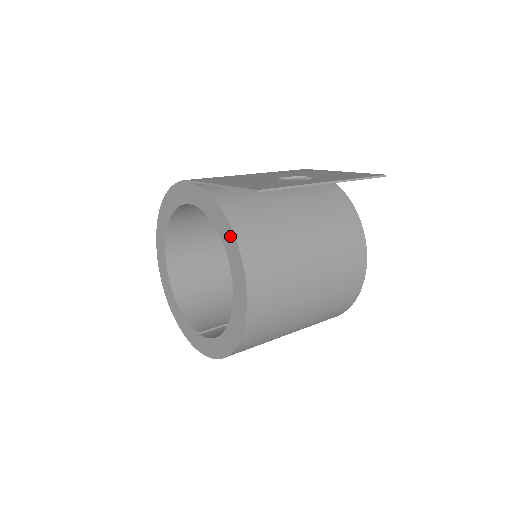
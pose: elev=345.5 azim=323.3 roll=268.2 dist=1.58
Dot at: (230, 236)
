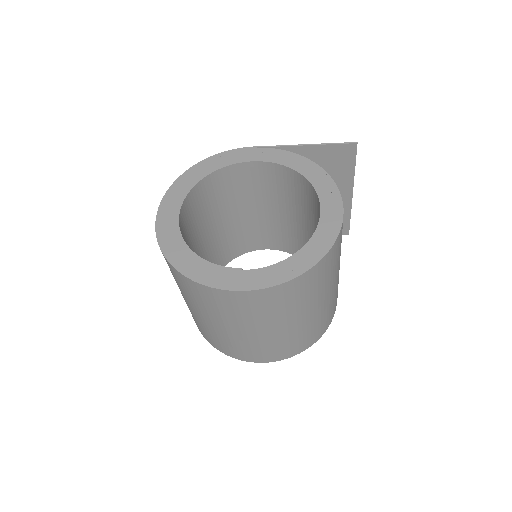
Dot at: (319, 172)
